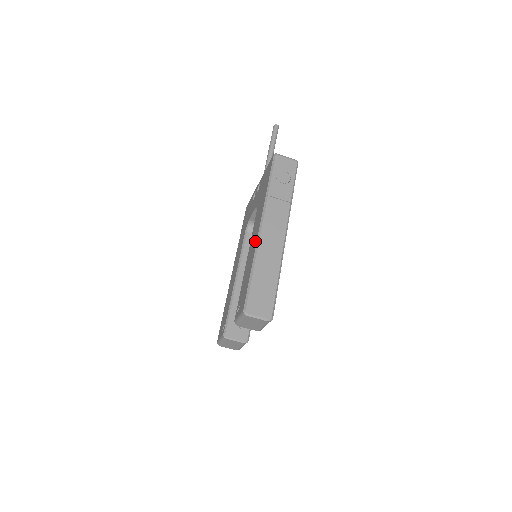
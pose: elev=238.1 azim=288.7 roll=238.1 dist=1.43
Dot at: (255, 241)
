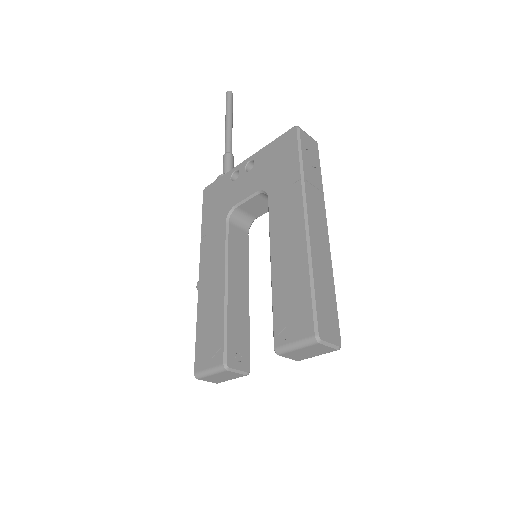
Dot at: (299, 238)
